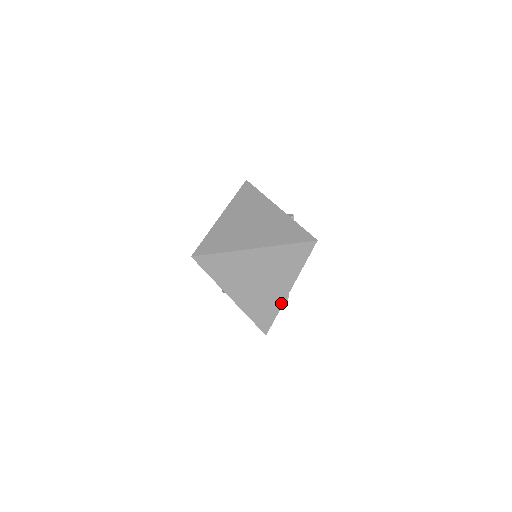
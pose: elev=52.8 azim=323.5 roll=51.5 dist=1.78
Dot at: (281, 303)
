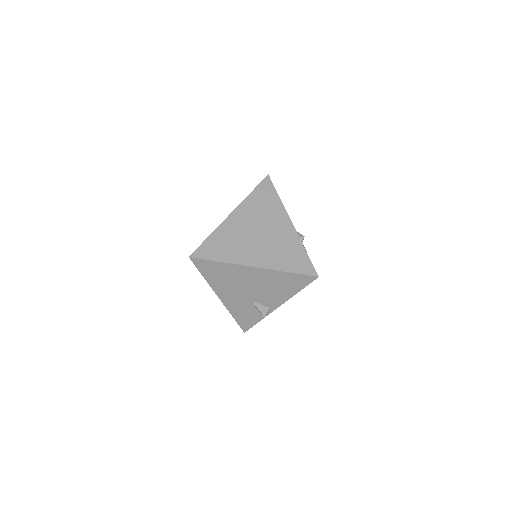
Dot at: (297, 238)
